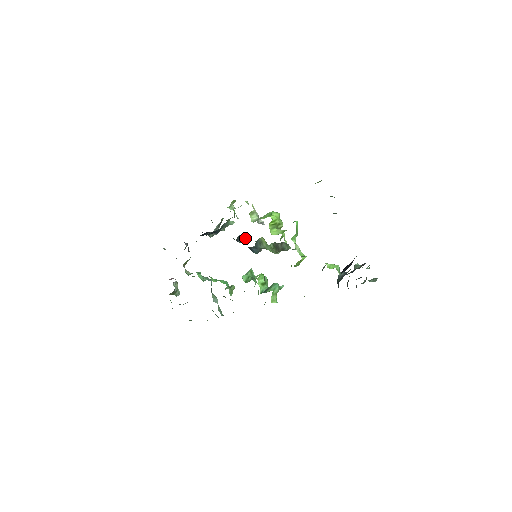
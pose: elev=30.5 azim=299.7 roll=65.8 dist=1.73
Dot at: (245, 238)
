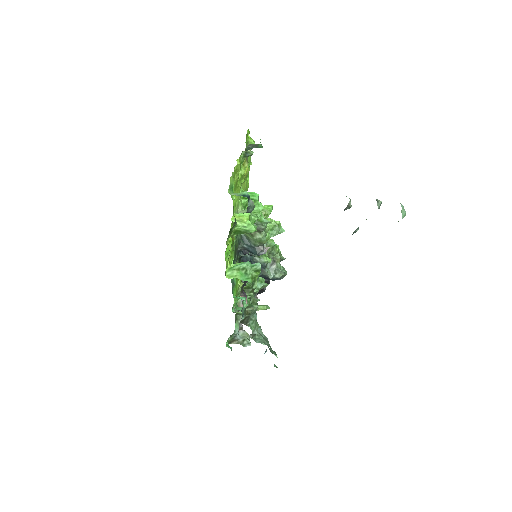
Dot at: occluded
